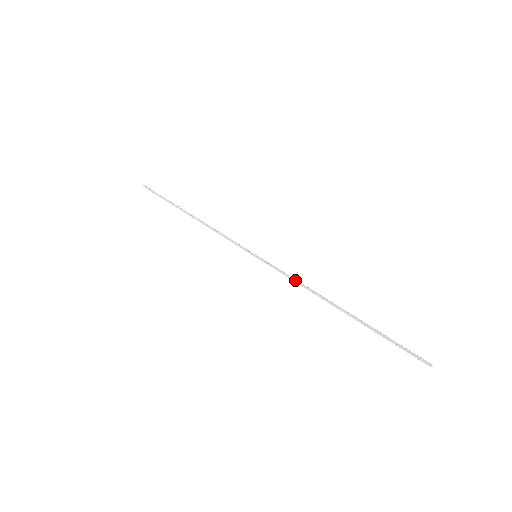
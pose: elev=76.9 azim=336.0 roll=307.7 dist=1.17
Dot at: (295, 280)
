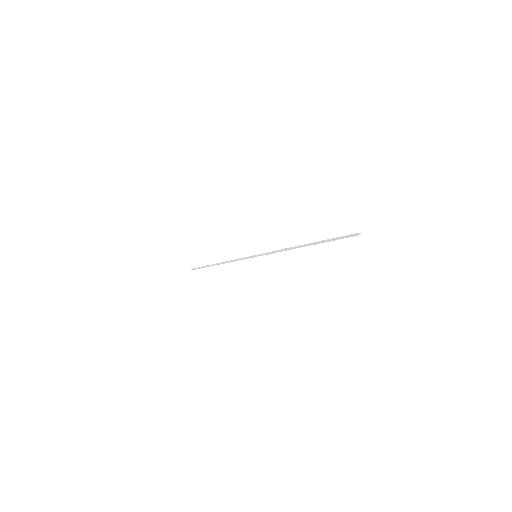
Dot at: (278, 250)
